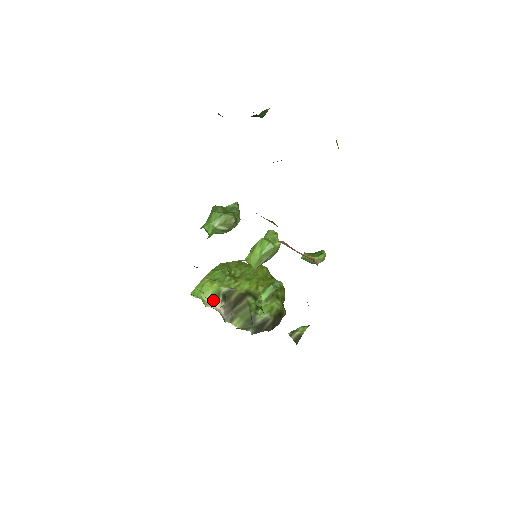
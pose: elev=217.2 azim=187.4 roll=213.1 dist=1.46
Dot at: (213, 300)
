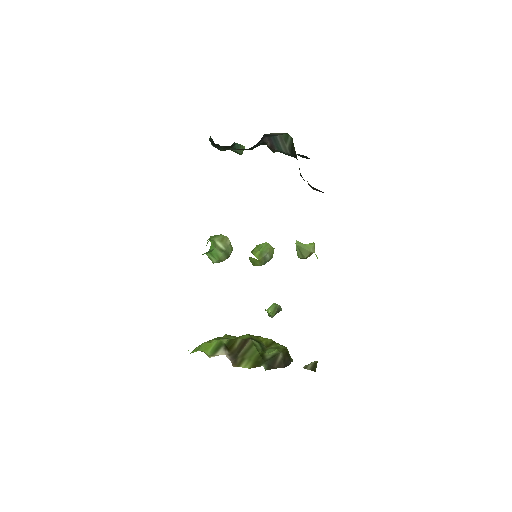
Dot at: (215, 351)
